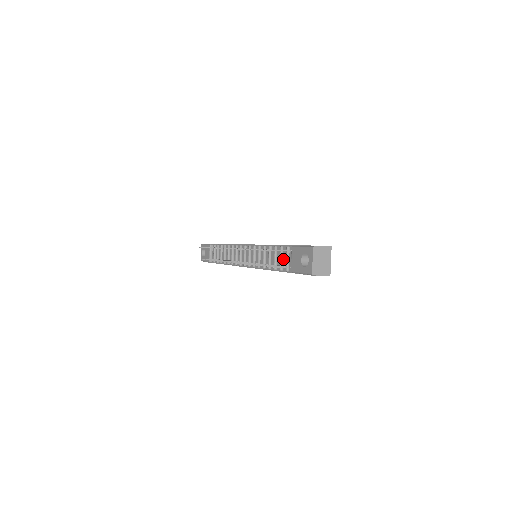
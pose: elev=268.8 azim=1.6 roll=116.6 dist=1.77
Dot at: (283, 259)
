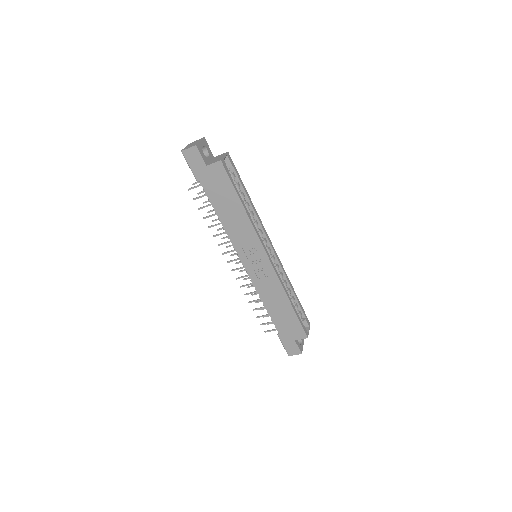
Dot at: occluded
